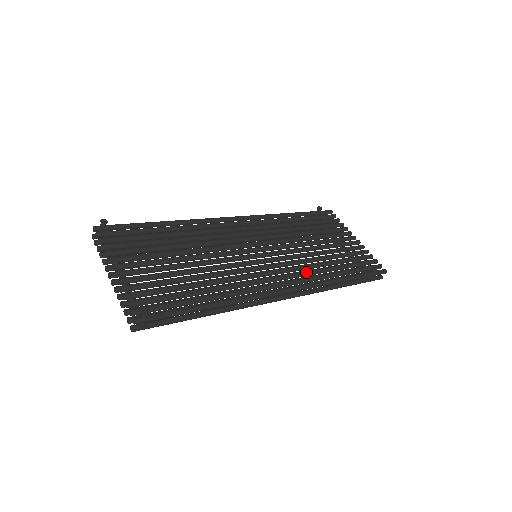
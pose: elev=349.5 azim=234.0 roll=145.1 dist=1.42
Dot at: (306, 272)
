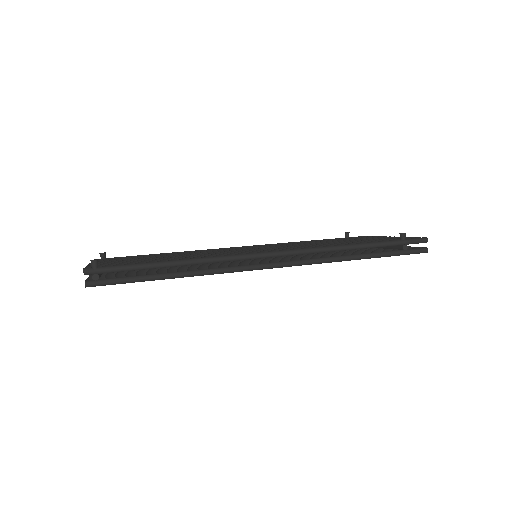
Dot at: occluded
